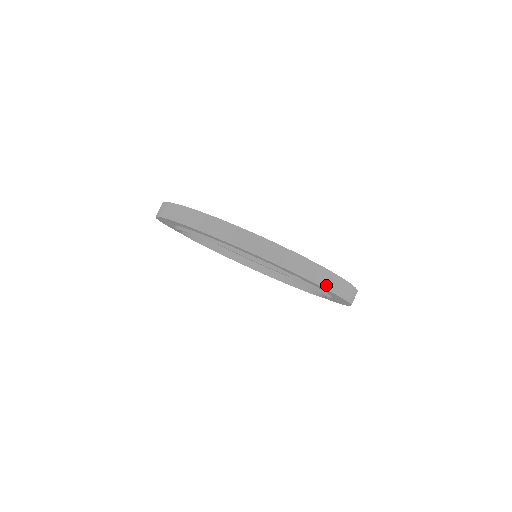
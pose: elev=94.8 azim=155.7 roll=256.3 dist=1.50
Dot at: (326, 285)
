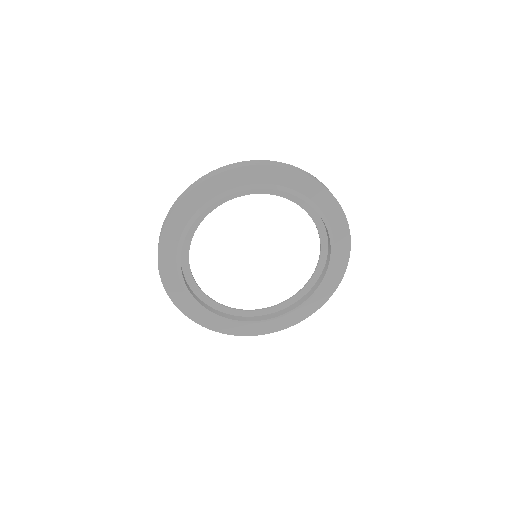
Dot at: (225, 170)
